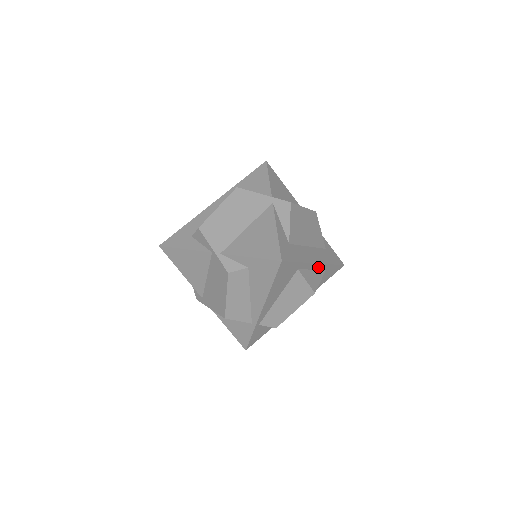
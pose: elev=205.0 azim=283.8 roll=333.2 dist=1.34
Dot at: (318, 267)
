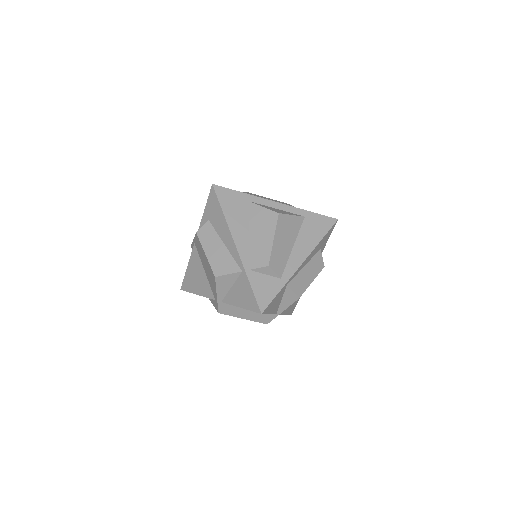
Dot at: (285, 209)
